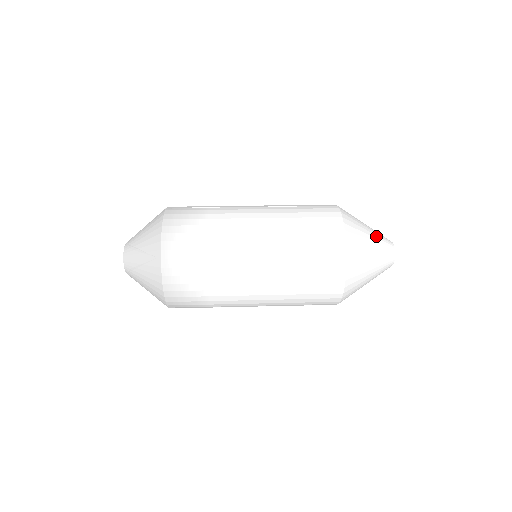
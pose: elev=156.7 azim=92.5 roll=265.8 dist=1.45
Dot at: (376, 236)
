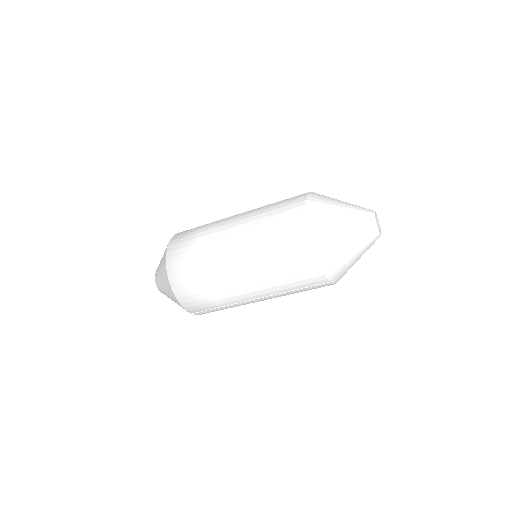
Dot at: (351, 204)
